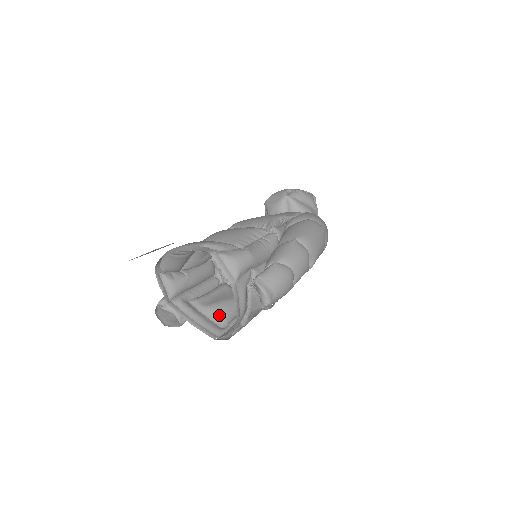
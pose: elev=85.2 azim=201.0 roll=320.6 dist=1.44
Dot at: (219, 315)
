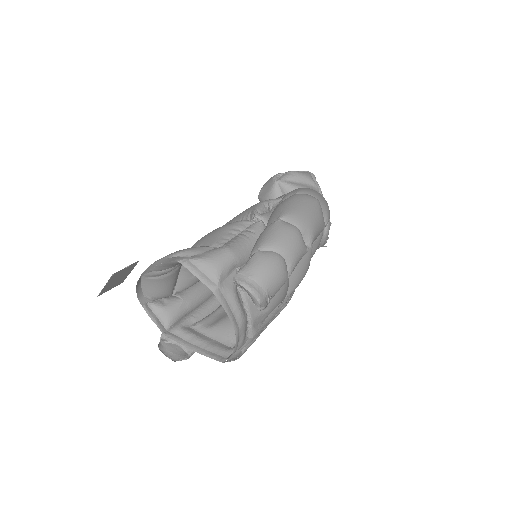
Dot at: (226, 333)
